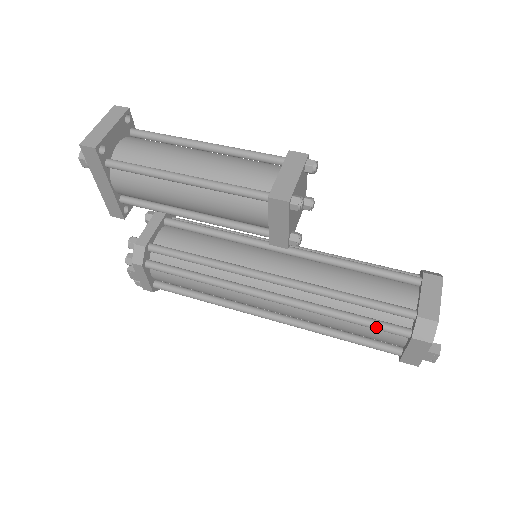
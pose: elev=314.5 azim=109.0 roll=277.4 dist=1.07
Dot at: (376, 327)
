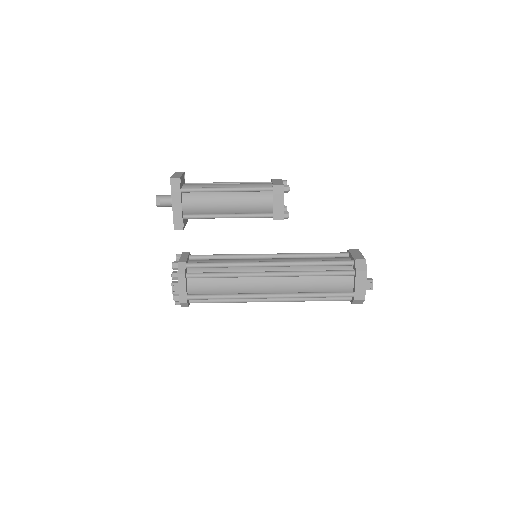
Dot at: (336, 273)
